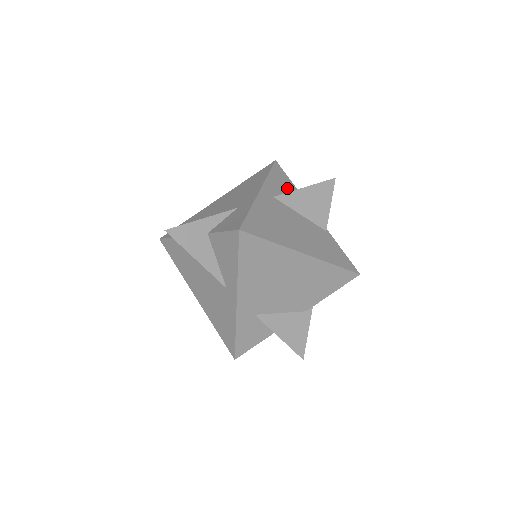
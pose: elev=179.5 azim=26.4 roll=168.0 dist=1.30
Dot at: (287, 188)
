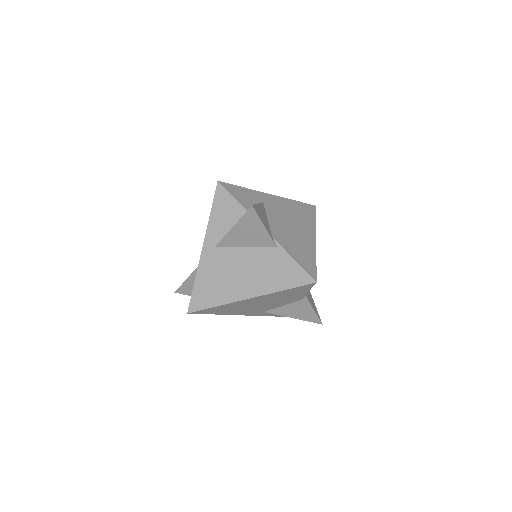
Dot at: (231, 217)
